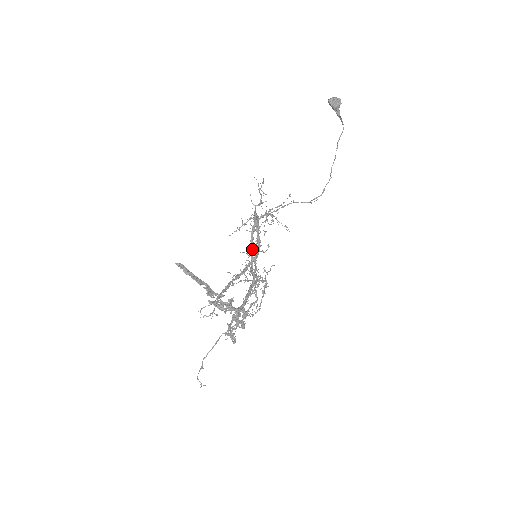
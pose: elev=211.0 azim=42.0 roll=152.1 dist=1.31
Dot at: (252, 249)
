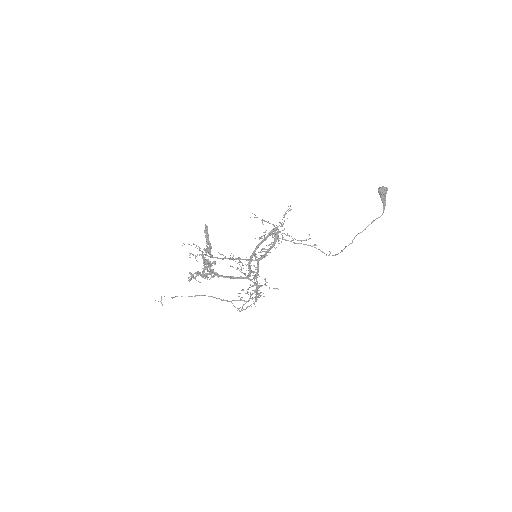
Dot at: (256, 249)
